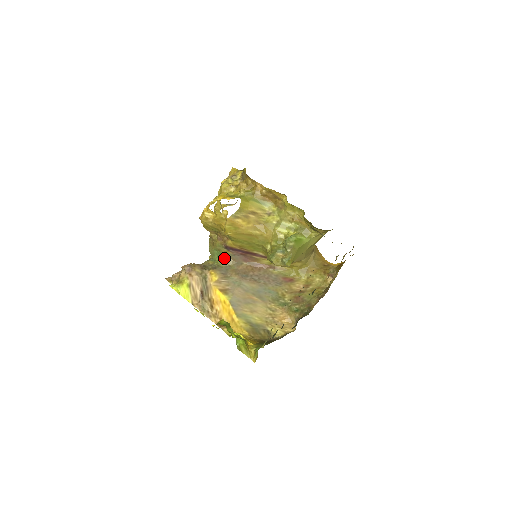
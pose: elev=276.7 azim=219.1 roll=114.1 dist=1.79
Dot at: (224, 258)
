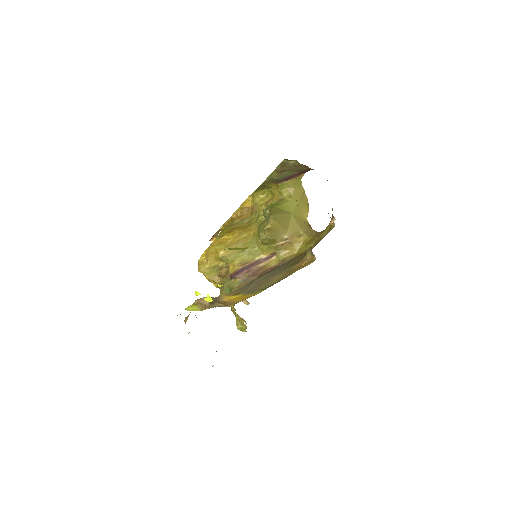
Dot at: (235, 289)
